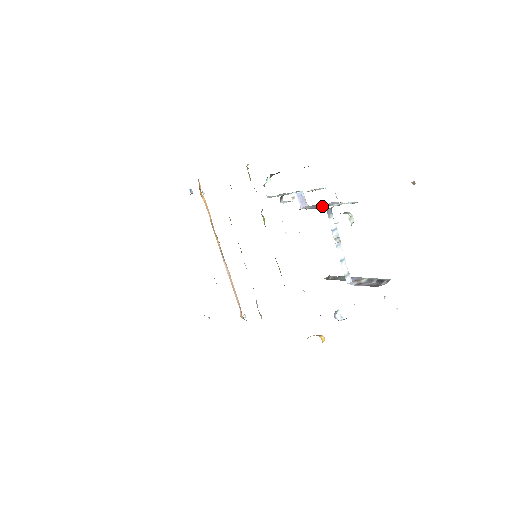
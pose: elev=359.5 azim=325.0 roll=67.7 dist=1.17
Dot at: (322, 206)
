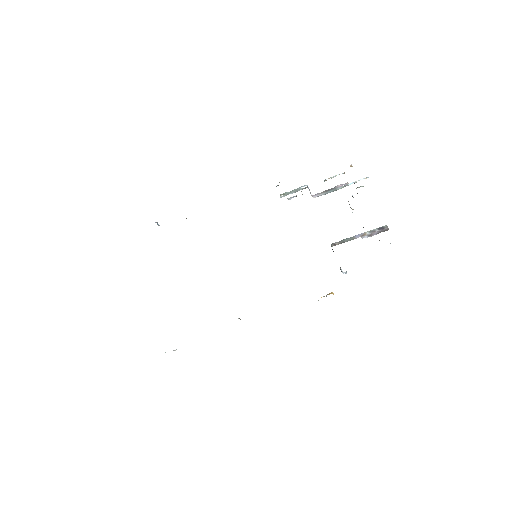
Dot at: (337, 189)
